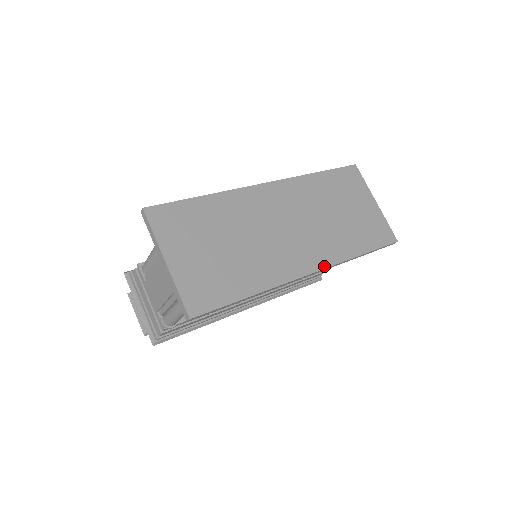
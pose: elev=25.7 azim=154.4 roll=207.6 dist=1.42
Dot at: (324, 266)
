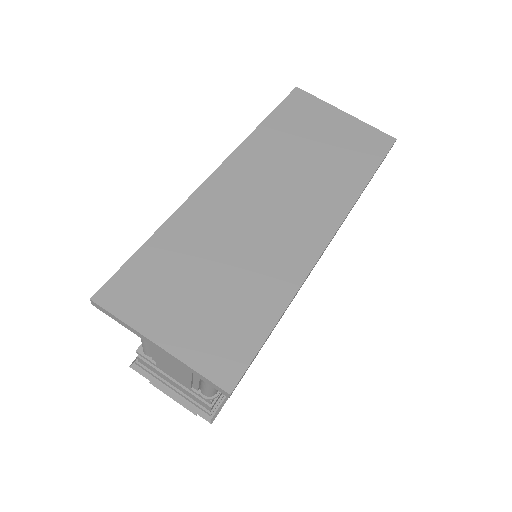
Dot at: (339, 221)
